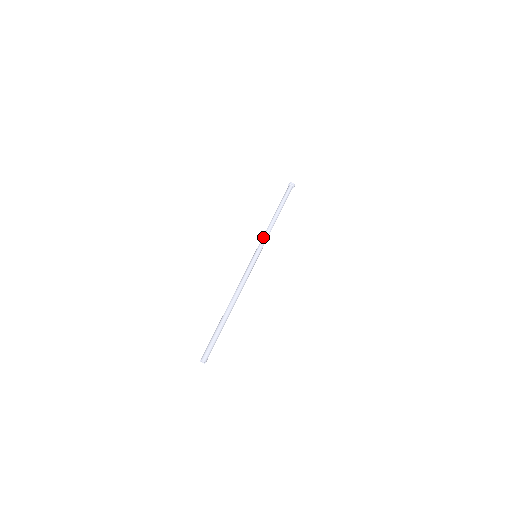
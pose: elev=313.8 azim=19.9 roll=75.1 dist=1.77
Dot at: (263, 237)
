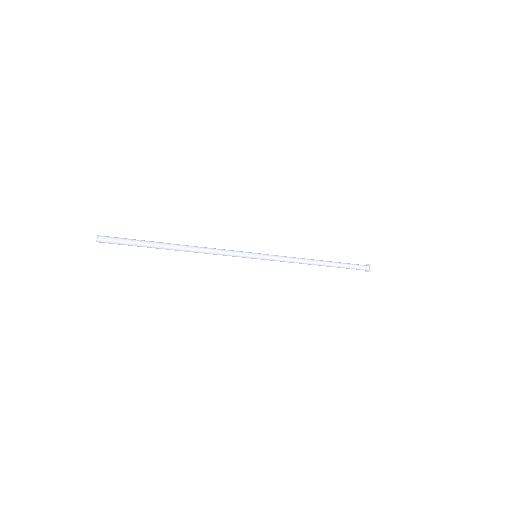
Dot at: (281, 256)
